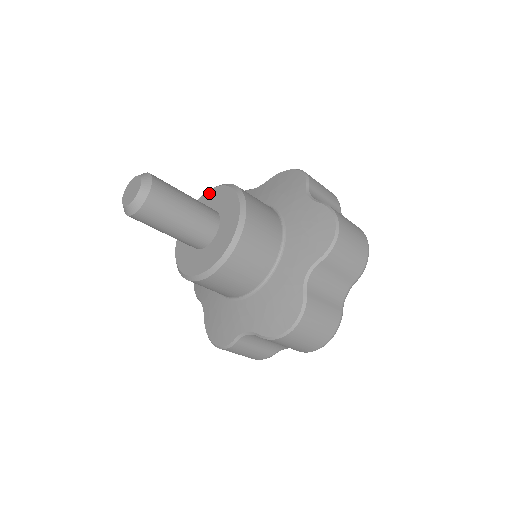
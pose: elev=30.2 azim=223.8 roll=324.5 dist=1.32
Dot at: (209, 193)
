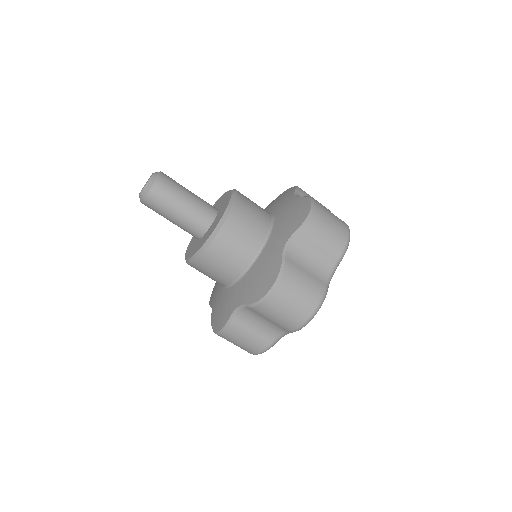
Dot at: (215, 203)
